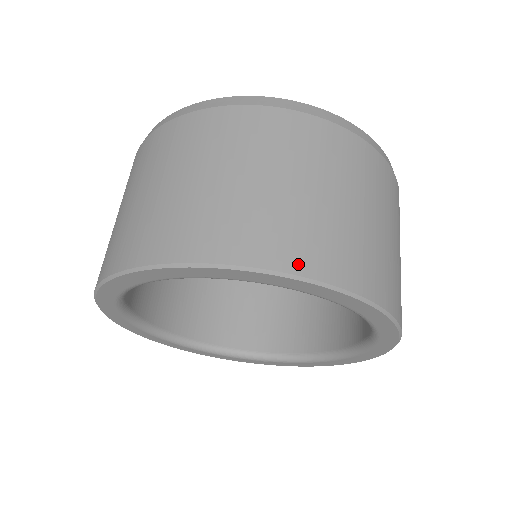
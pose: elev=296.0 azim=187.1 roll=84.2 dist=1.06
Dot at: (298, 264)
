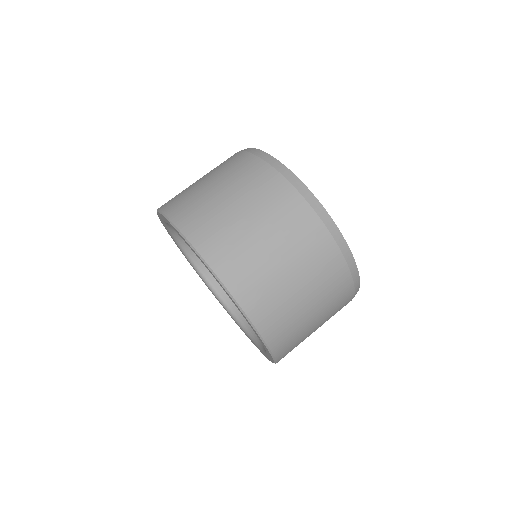
Dot at: (274, 344)
